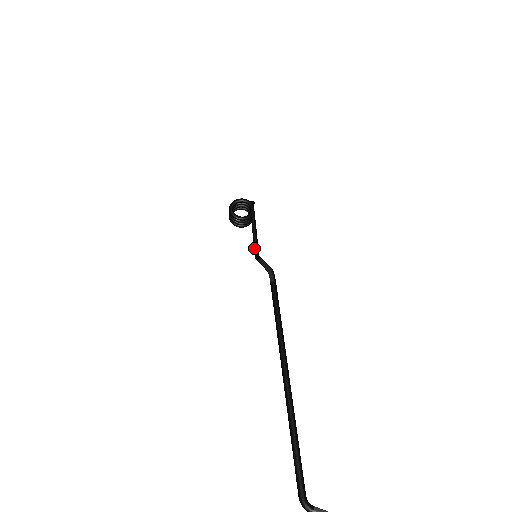
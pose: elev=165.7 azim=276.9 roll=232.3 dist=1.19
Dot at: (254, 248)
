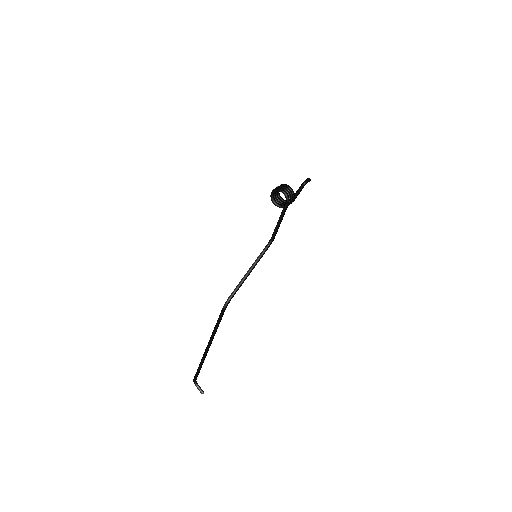
Dot at: occluded
